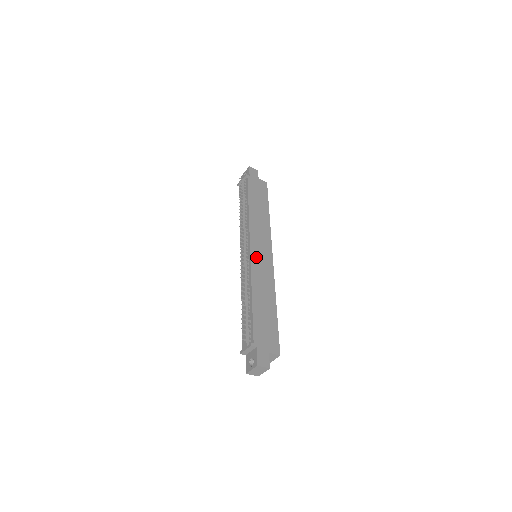
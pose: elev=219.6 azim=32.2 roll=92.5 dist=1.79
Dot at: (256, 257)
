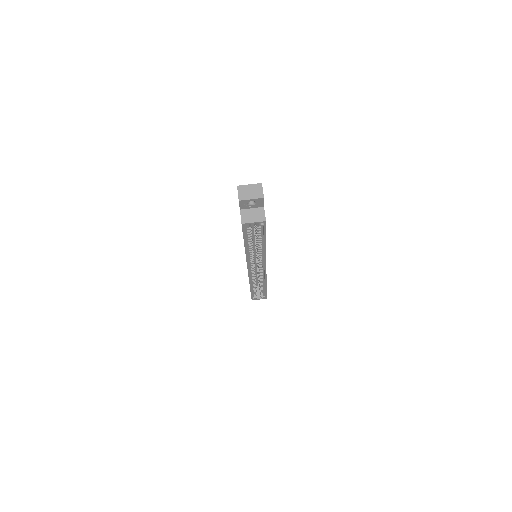
Dot at: occluded
